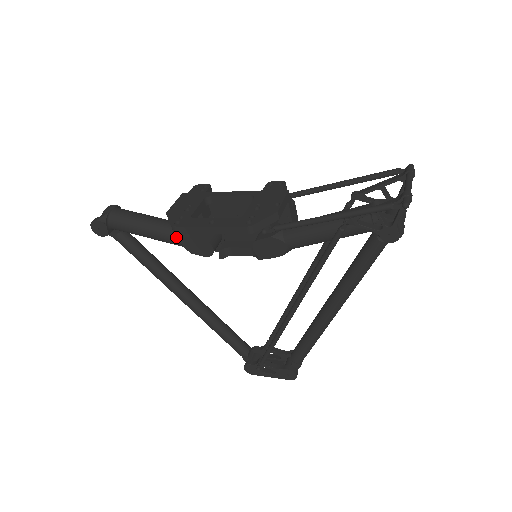
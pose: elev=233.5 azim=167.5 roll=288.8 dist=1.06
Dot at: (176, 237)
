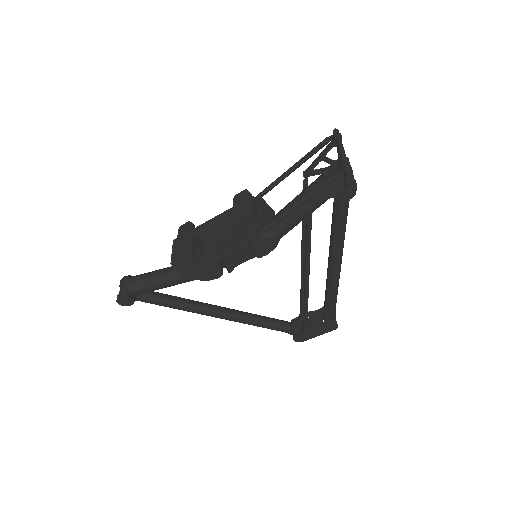
Dot at: (188, 276)
